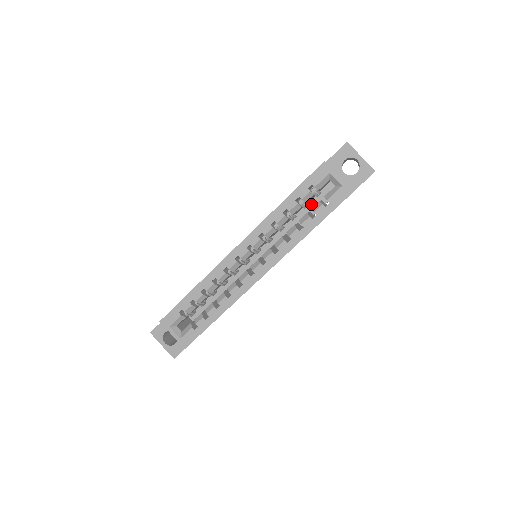
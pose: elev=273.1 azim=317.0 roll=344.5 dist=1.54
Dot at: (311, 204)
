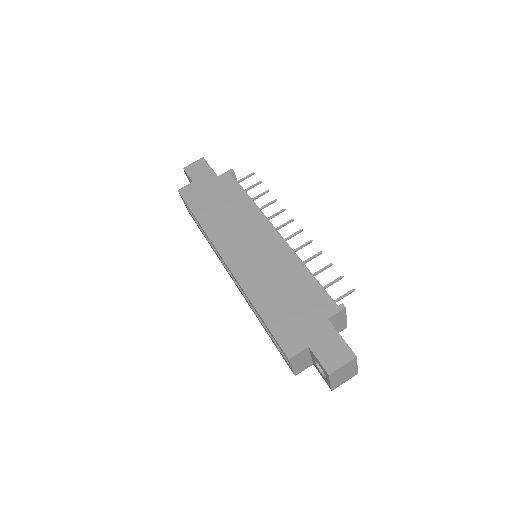
Dot at: occluded
